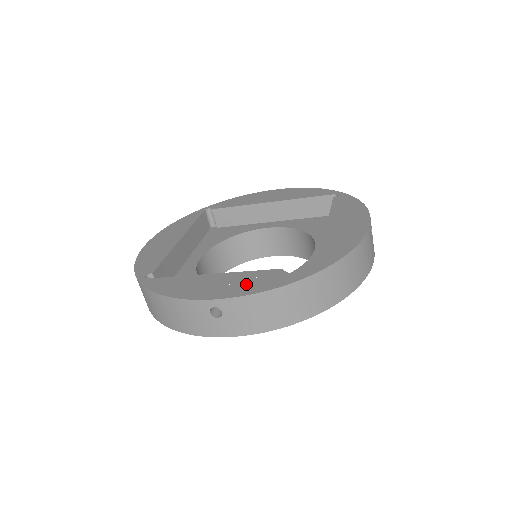
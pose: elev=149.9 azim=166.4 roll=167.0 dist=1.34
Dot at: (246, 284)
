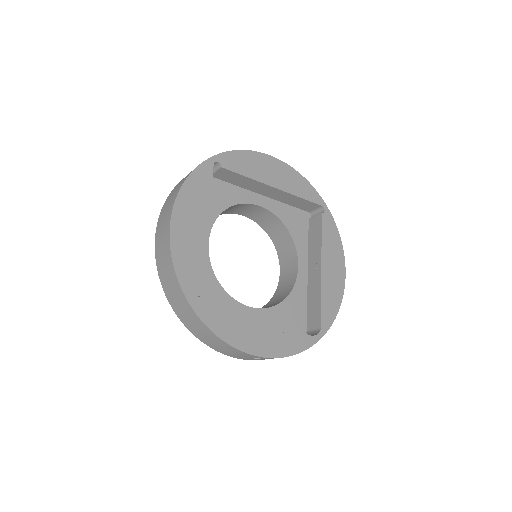
Dot at: (282, 341)
